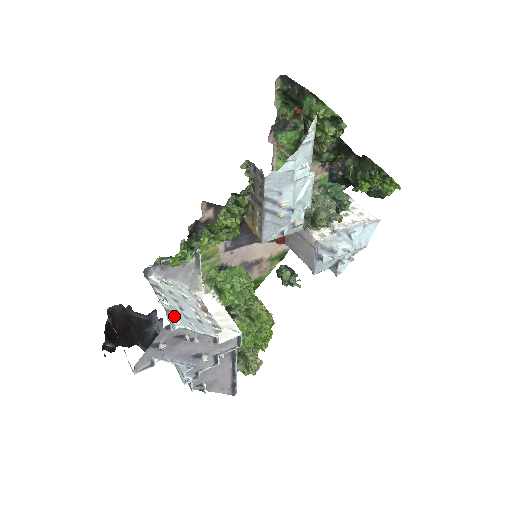
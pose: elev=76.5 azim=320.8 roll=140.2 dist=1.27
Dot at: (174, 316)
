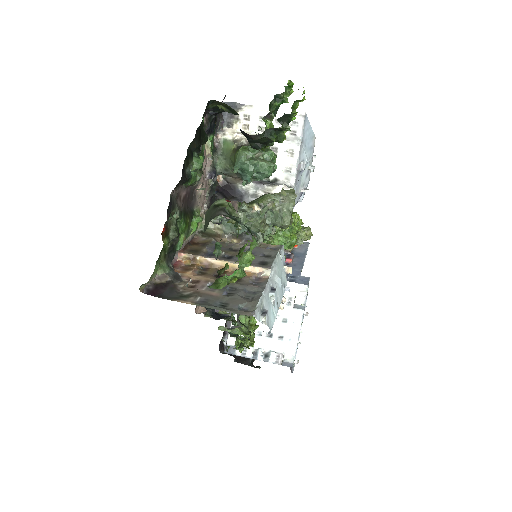
Dot at: (283, 356)
